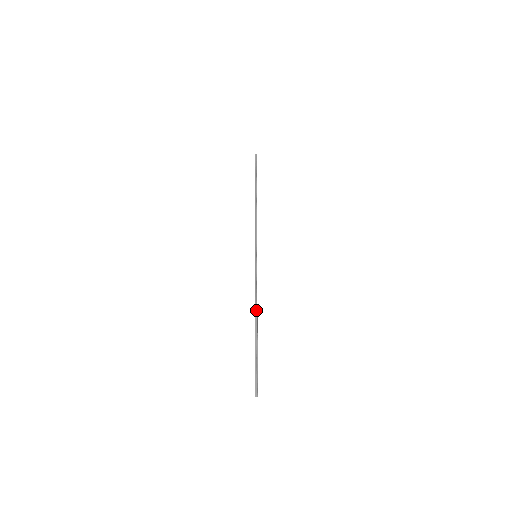
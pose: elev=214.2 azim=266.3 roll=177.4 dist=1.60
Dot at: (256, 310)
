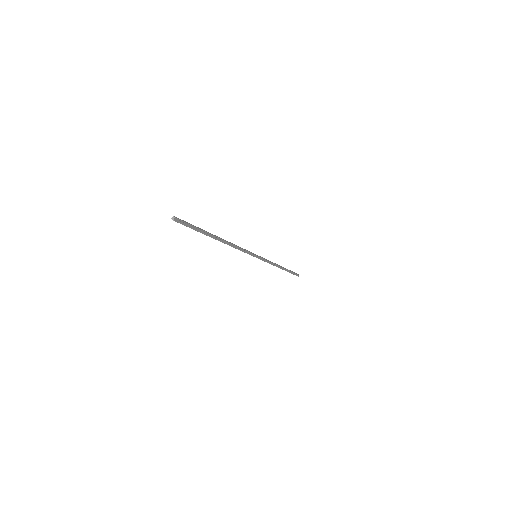
Dot at: (227, 242)
